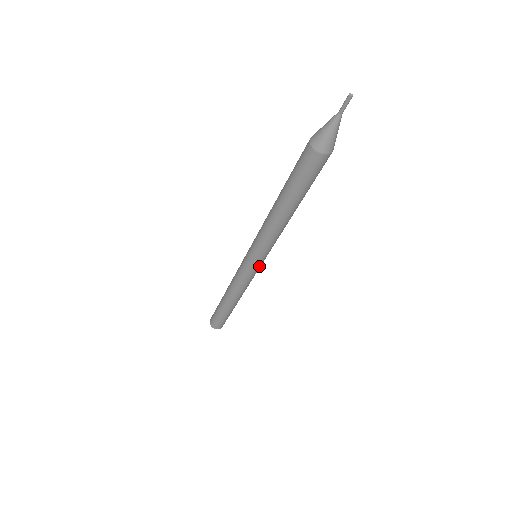
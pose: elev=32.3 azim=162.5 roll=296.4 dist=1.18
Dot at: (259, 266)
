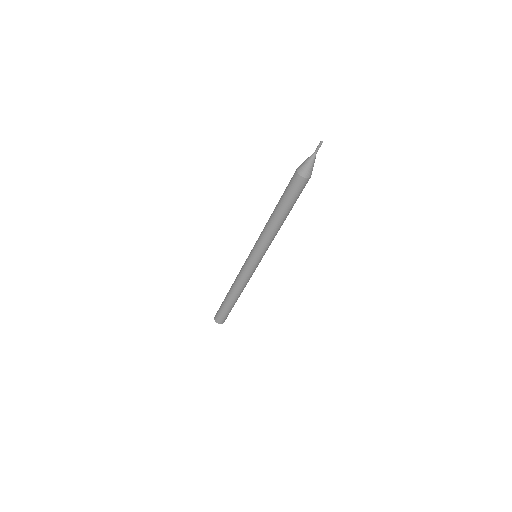
Dot at: (257, 264)
